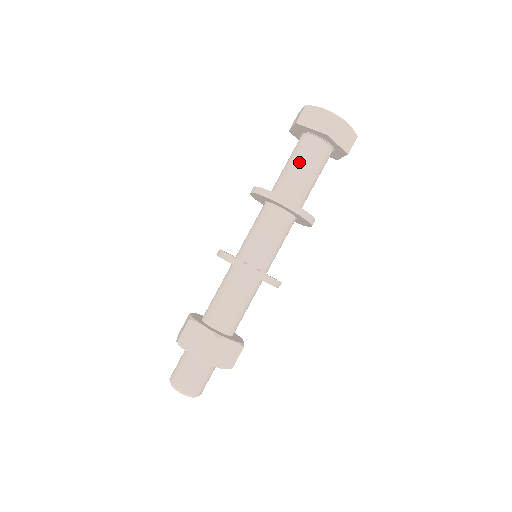
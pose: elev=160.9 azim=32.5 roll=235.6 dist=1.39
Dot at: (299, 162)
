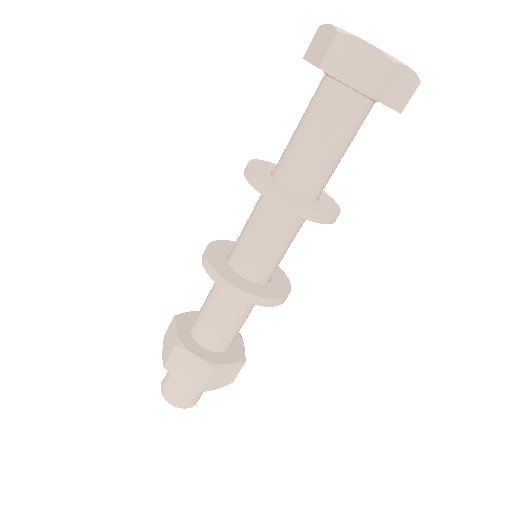
Dot at: (302, 120)
